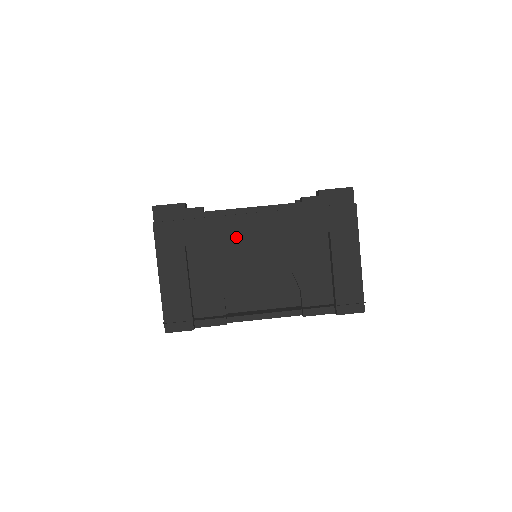
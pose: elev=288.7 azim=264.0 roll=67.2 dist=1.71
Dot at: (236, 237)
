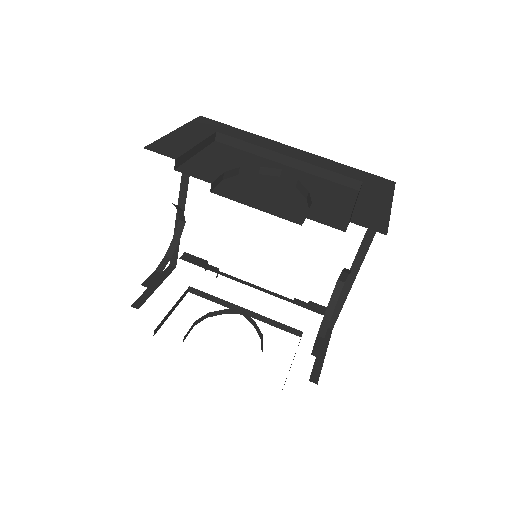
Dot at: (268, 147)
